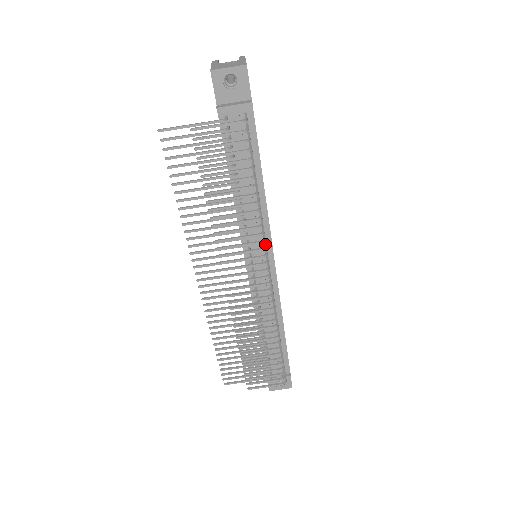
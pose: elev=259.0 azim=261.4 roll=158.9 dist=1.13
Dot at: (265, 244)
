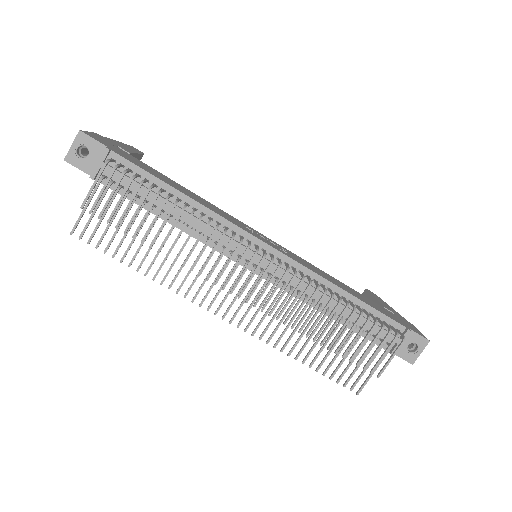
Dot at: (232, 234)
